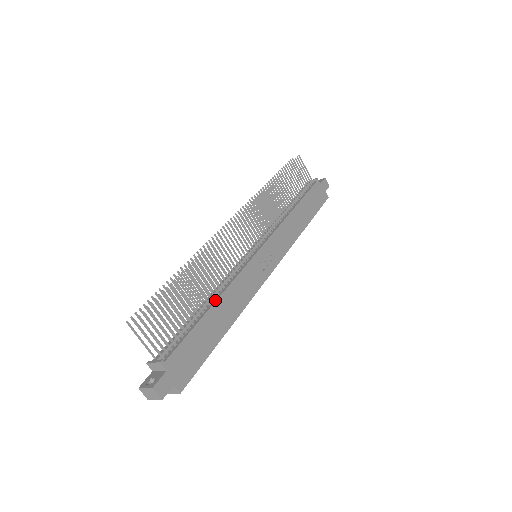
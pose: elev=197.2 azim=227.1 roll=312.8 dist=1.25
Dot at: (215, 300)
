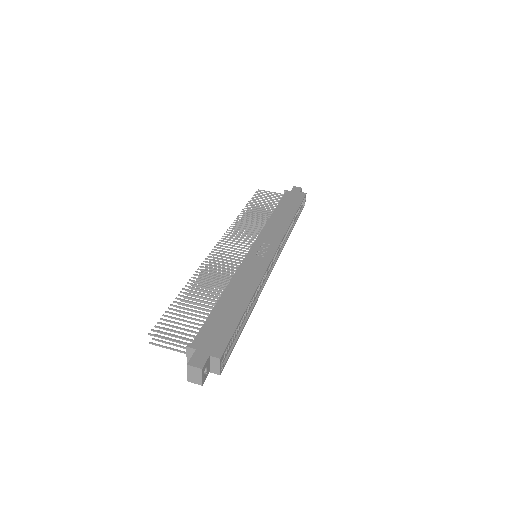
Dot at: (223, 292)
